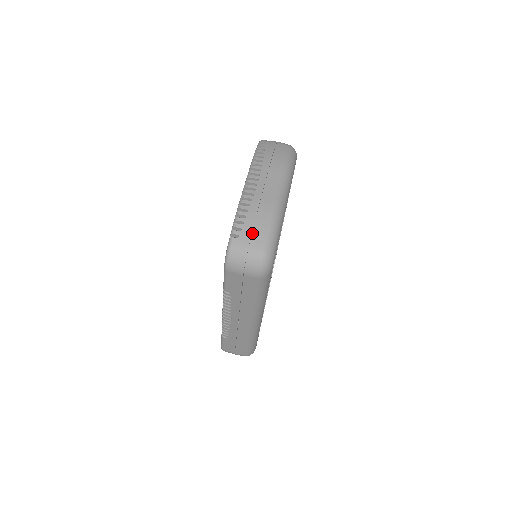
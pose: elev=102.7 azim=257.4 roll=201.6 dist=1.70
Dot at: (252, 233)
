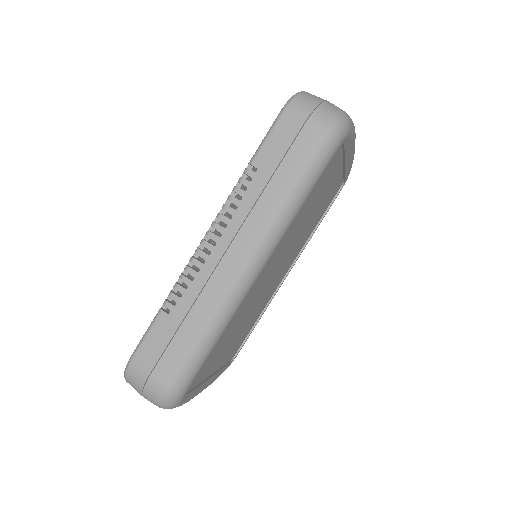
Dot at: occluded
